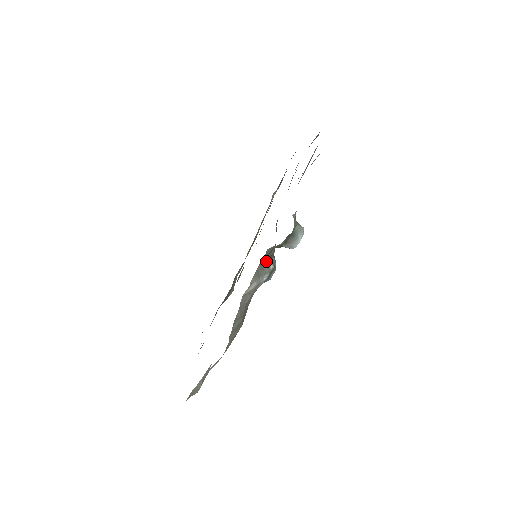
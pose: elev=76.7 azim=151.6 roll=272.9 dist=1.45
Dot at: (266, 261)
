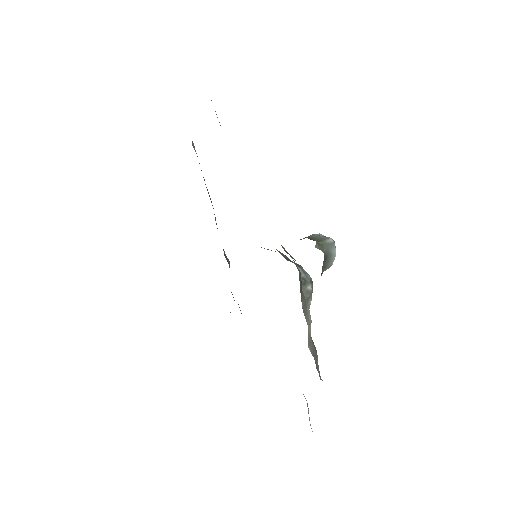
Dot at: (301, 290)
